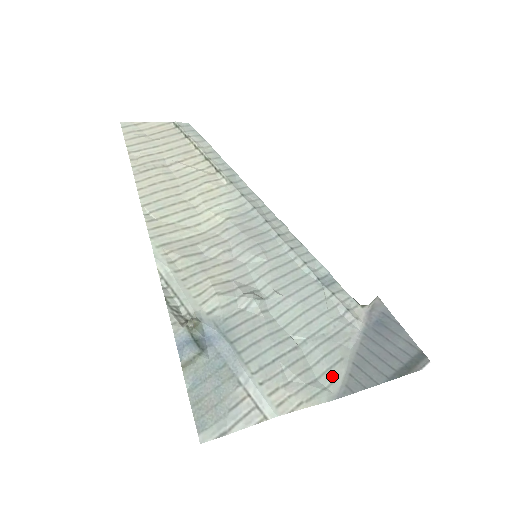
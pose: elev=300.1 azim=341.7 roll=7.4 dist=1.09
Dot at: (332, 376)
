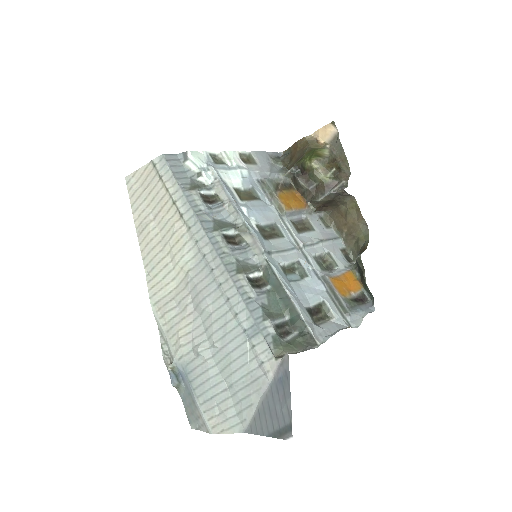
Dot at: (244, 416)
